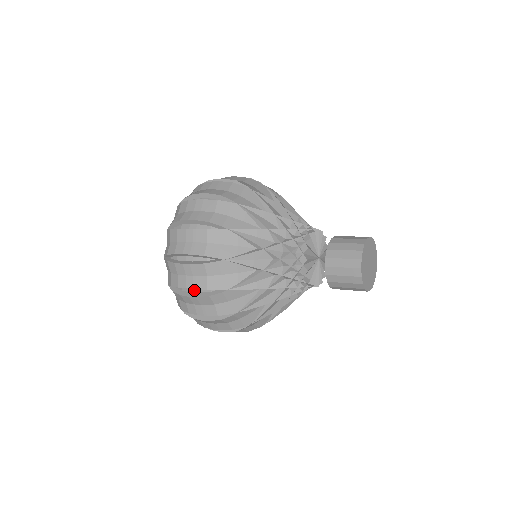
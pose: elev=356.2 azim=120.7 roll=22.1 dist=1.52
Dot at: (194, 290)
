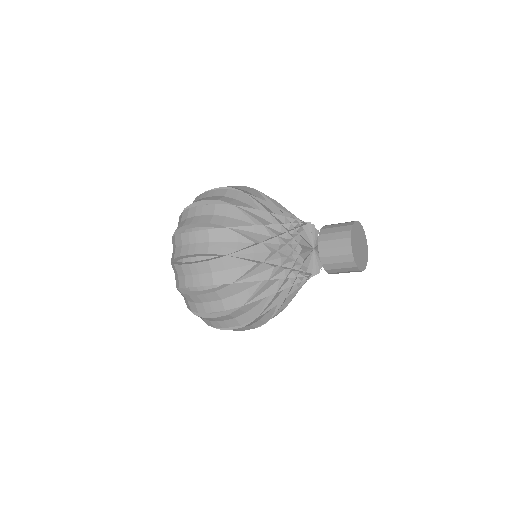
Dot at: (195, 259)
